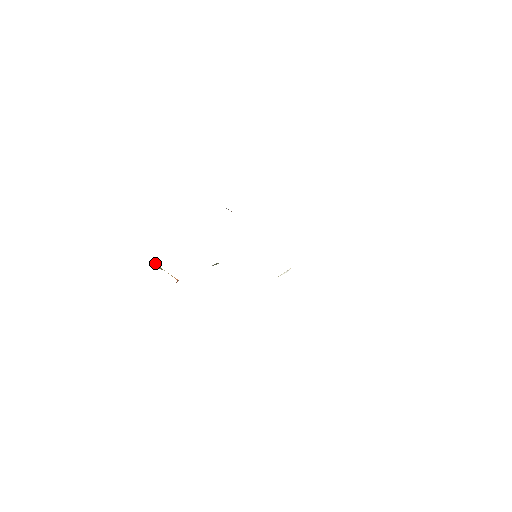
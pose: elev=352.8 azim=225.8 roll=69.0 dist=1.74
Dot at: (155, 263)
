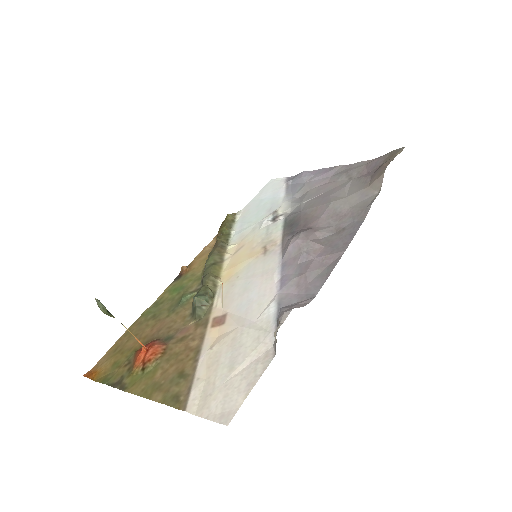
Dot at: (101, 307)
